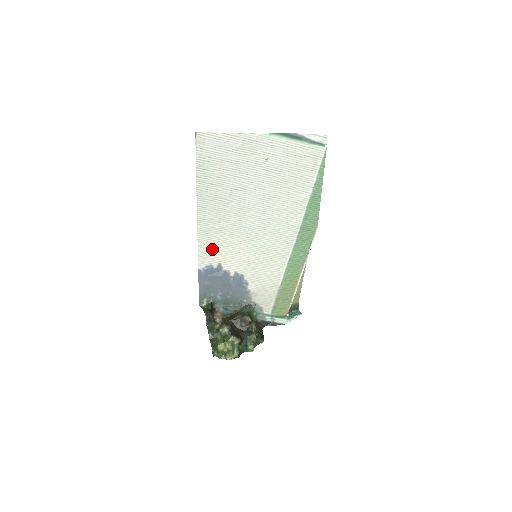
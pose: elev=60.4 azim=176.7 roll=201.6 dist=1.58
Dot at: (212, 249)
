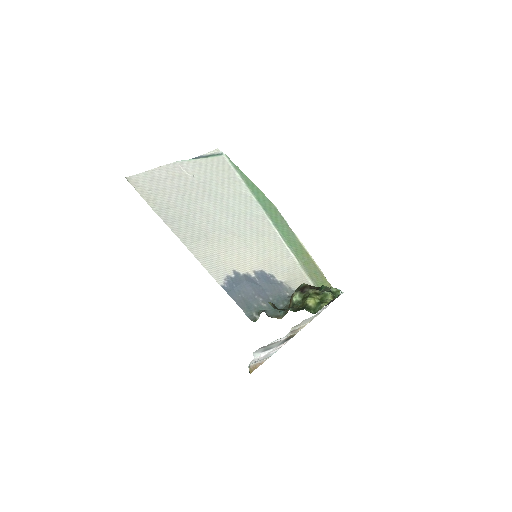
Dot at: (215, 261)
